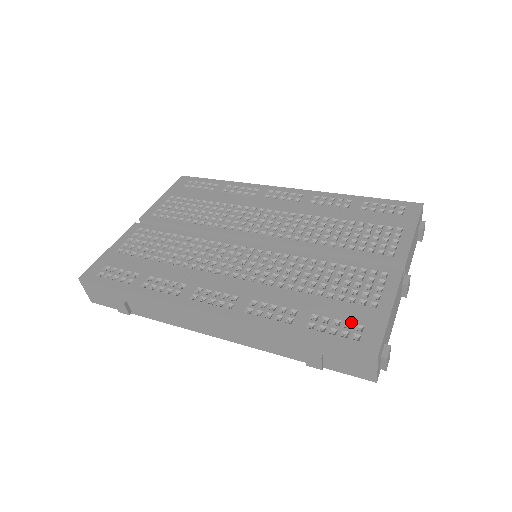
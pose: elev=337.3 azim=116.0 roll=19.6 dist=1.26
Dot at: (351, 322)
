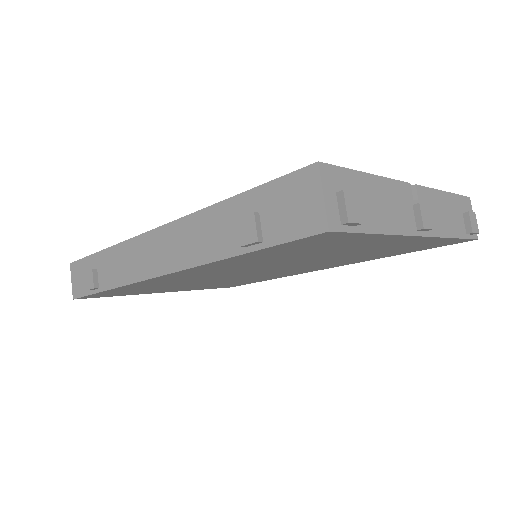
Dot at: occluded
